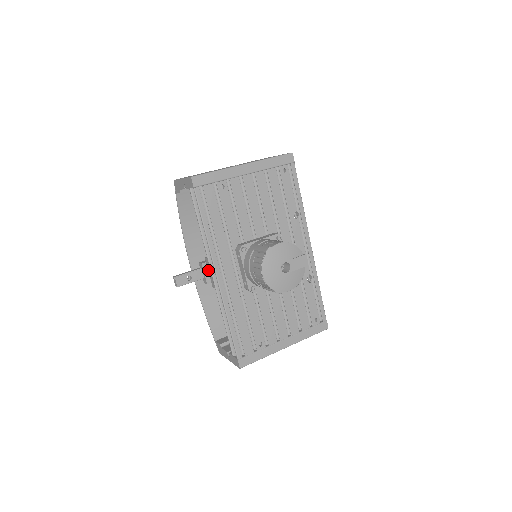
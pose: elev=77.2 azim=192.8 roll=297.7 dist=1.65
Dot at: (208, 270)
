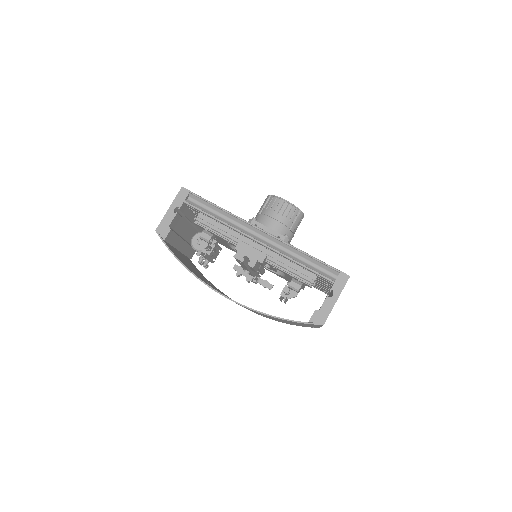
Dot at: (246, 254)
